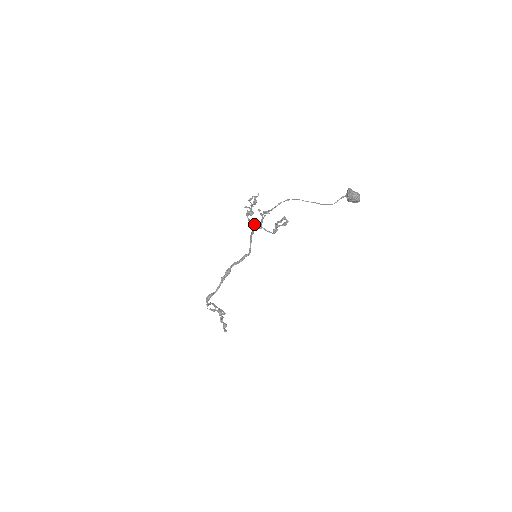
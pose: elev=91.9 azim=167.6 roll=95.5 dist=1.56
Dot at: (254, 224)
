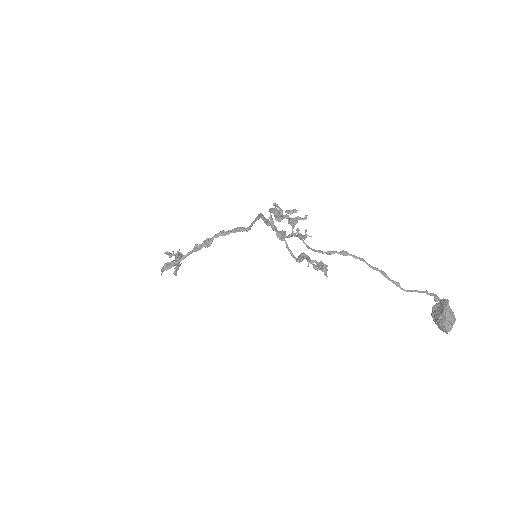
Dot at: (275, 231)
